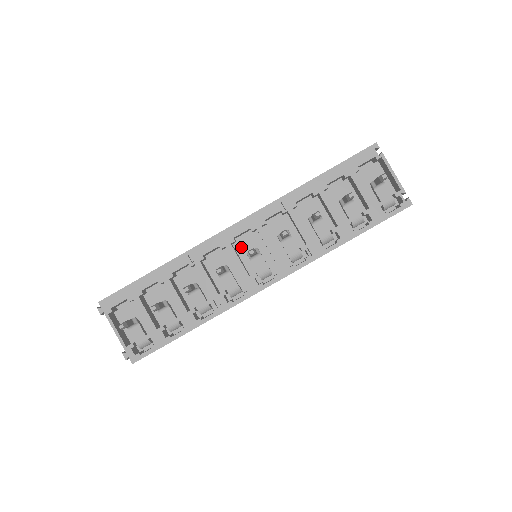
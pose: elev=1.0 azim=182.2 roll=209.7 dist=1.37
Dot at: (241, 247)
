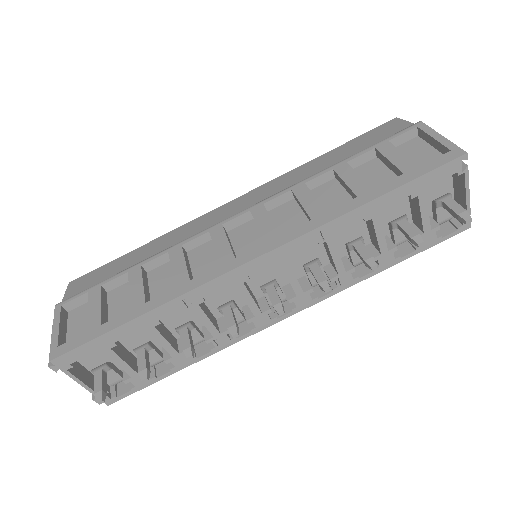
Dot at: occluded
